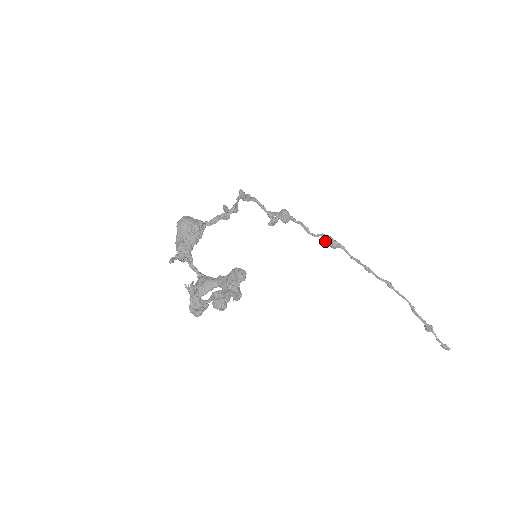
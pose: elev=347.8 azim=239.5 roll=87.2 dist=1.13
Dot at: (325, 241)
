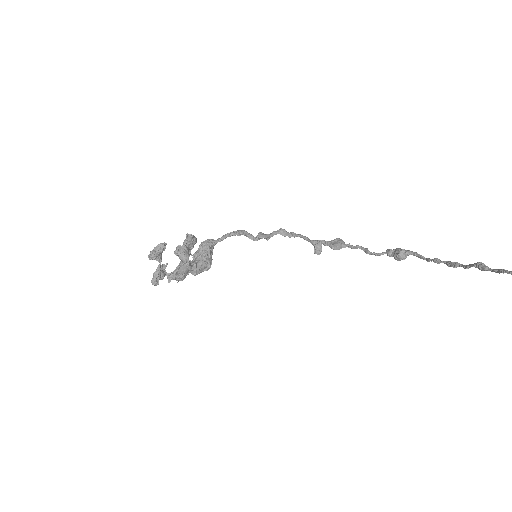
Dot at: (391, 255)
